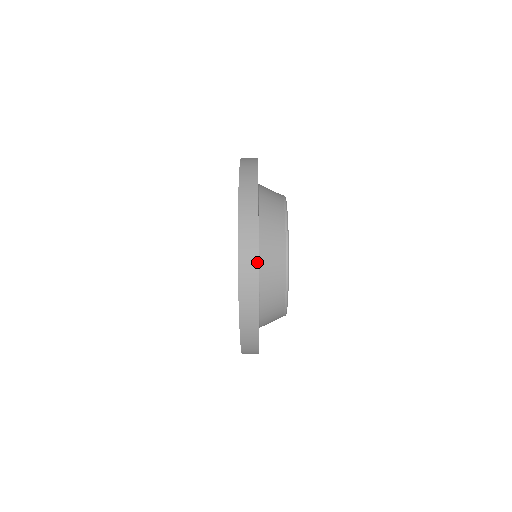
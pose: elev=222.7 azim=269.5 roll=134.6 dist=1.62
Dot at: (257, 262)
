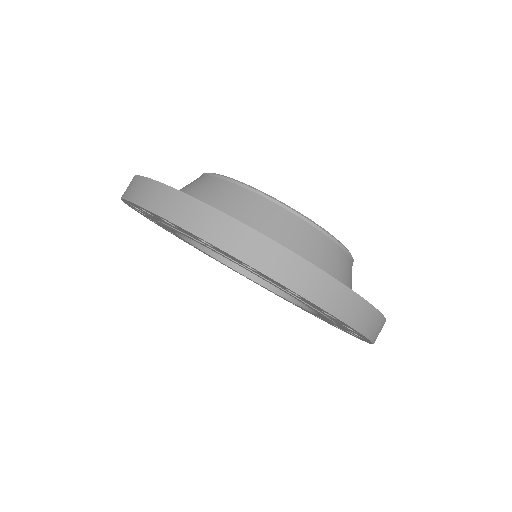
Dot at: (143, 179)
